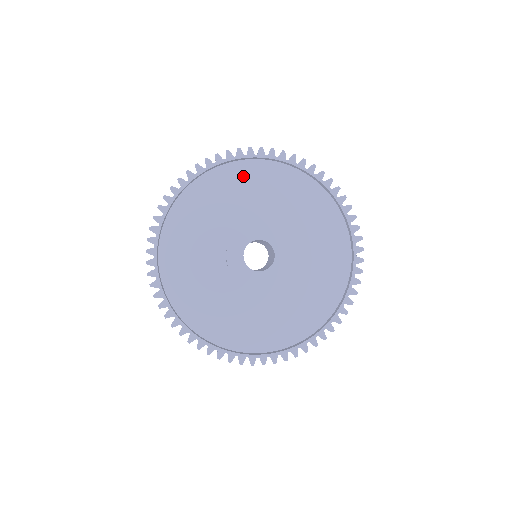
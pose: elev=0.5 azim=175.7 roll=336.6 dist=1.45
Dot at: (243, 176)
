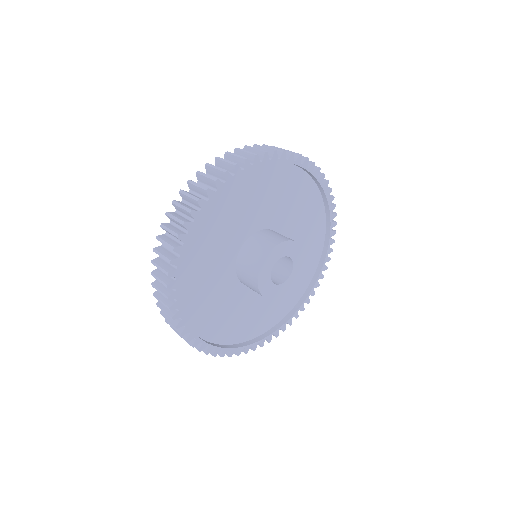
Dot at: (261, 180)
